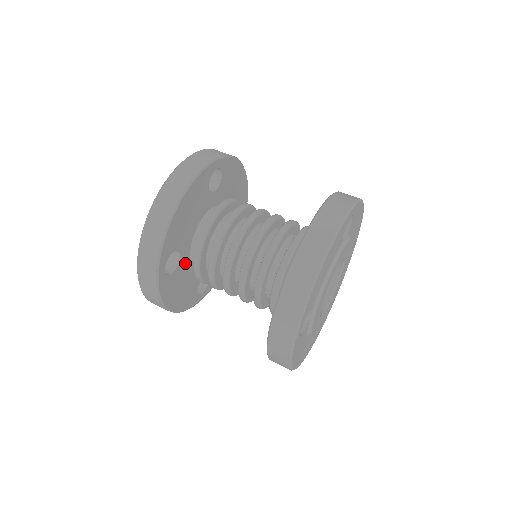
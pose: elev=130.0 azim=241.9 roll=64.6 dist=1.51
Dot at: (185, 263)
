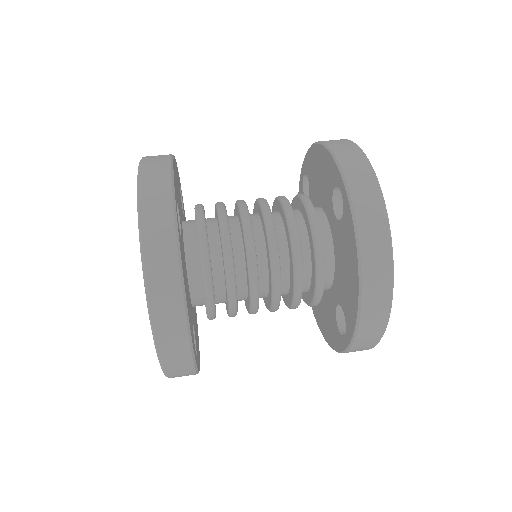
Dot at: (183, 251)
